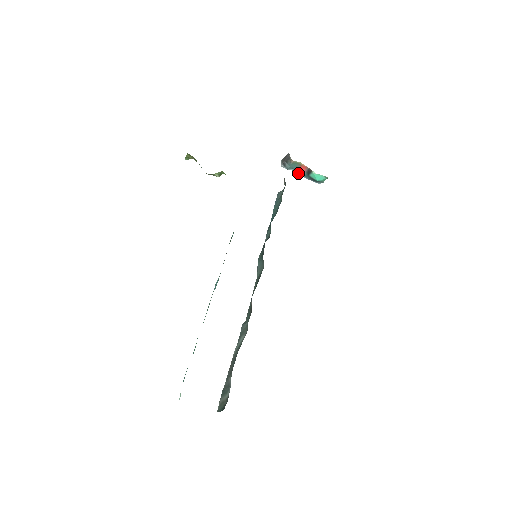
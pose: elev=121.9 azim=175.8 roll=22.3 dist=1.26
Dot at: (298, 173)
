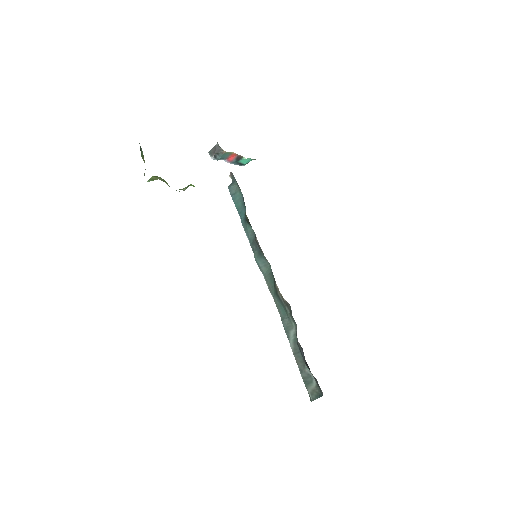
Dot at: (227, 161)
